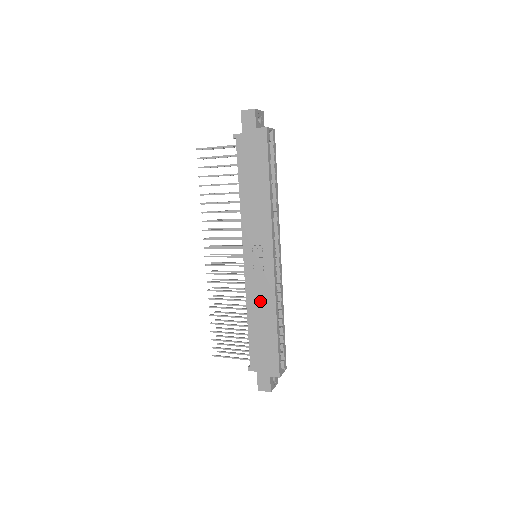
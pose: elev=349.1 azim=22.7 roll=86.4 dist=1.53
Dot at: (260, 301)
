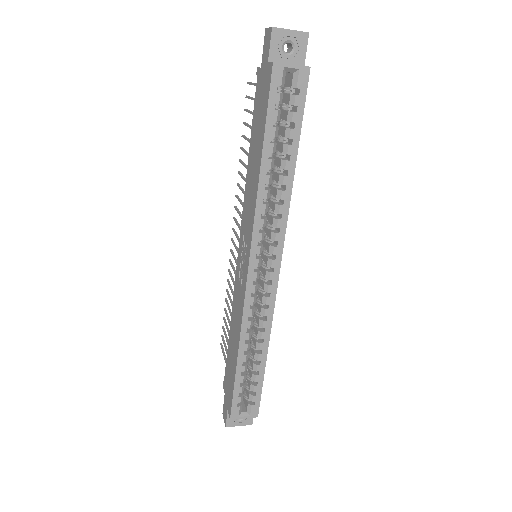
Dot at: (236, 316)
